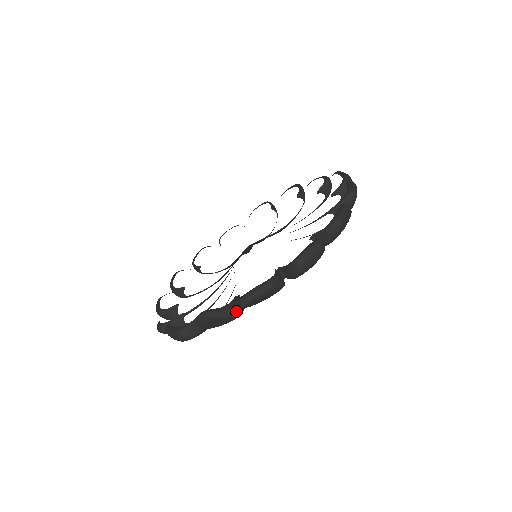
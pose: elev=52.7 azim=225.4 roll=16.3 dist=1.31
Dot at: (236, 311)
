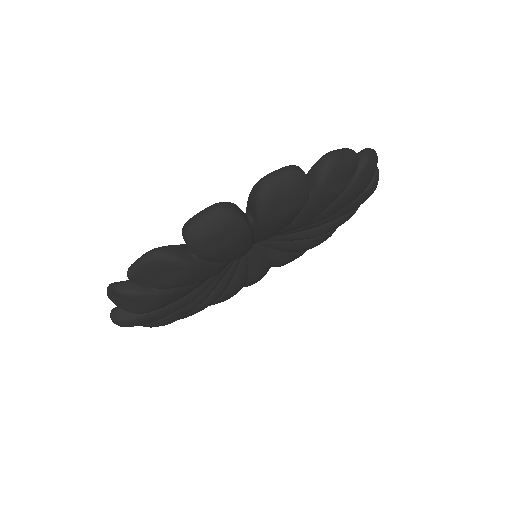
Dot at: (137, 289)
